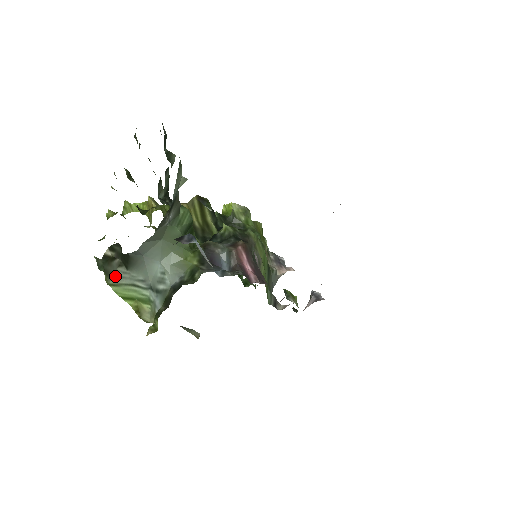
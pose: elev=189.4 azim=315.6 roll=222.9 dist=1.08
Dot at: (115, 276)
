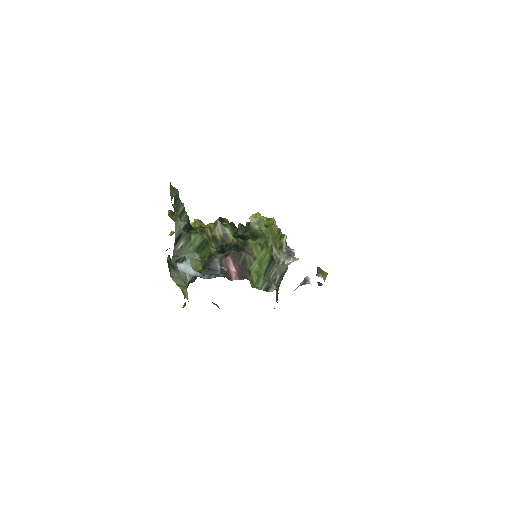
Dot at: (171, 273)
